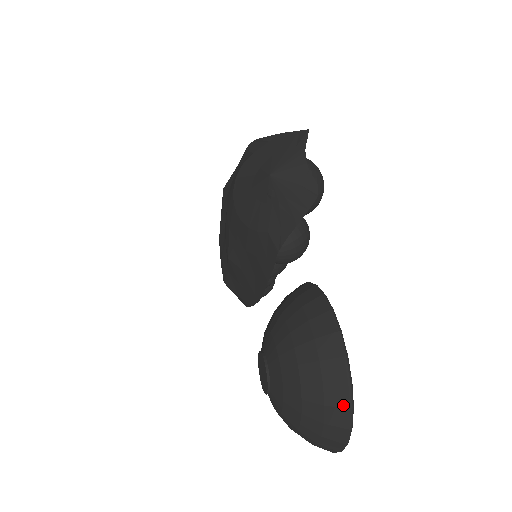
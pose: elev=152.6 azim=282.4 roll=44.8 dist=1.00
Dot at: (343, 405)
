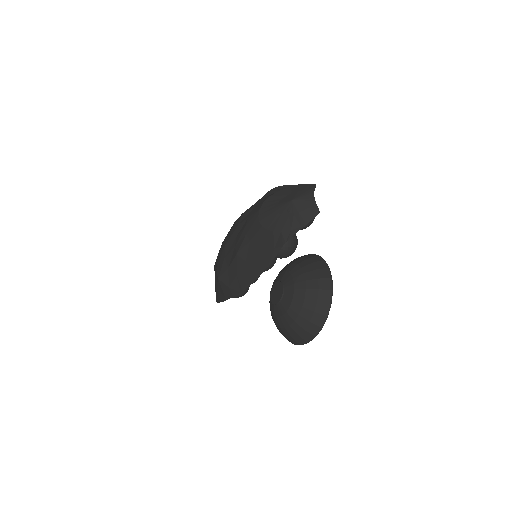
Dot at: (327, 301)
